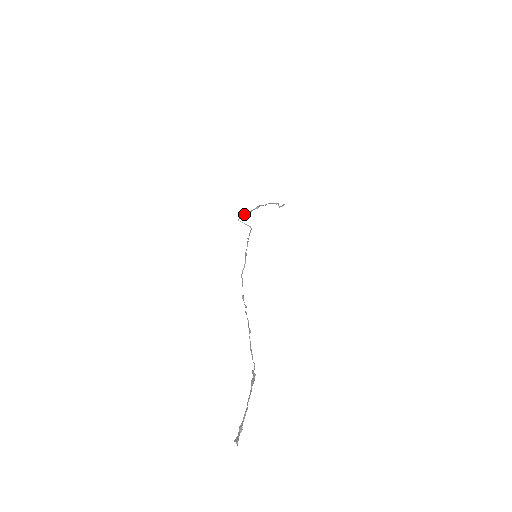
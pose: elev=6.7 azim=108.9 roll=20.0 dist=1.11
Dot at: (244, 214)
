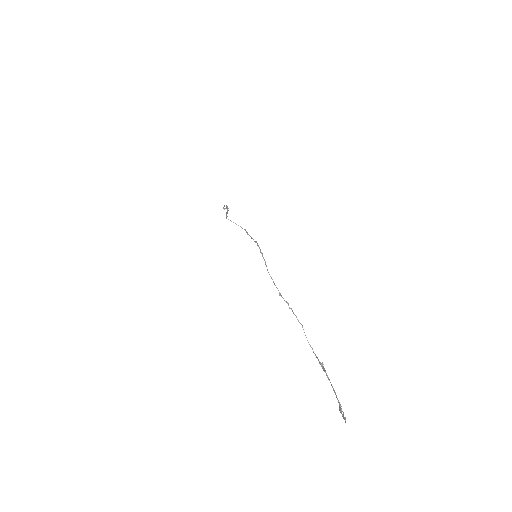
Dot at: (226, 213)
